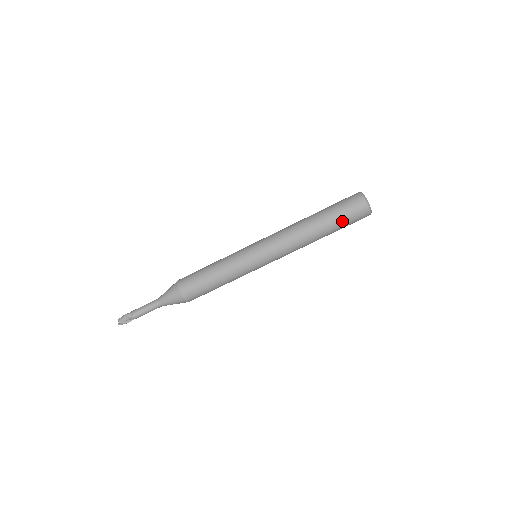
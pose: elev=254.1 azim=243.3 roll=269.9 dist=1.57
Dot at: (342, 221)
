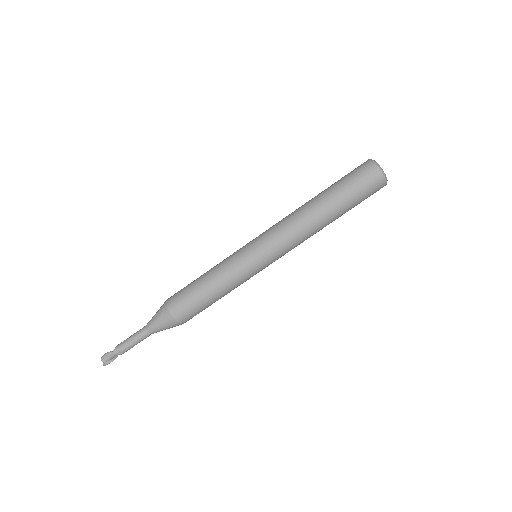
Dot at: (357, 203)
